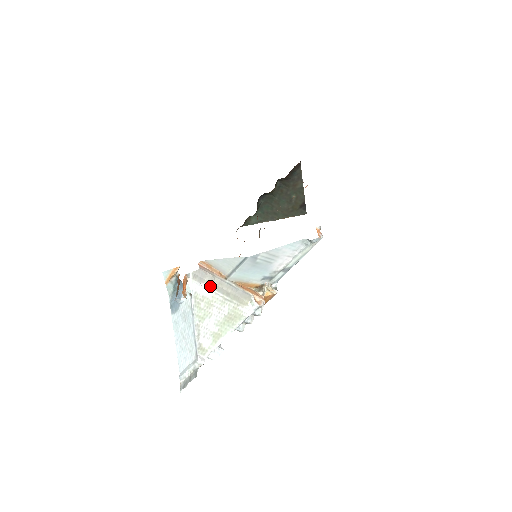
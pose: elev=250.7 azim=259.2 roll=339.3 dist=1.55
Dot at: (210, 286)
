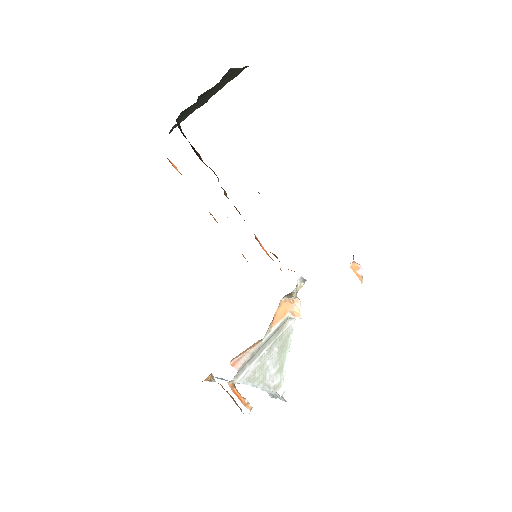
Dot at: (253, 360)
